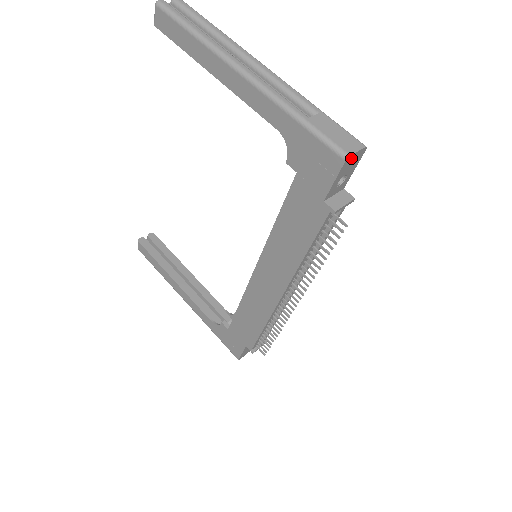
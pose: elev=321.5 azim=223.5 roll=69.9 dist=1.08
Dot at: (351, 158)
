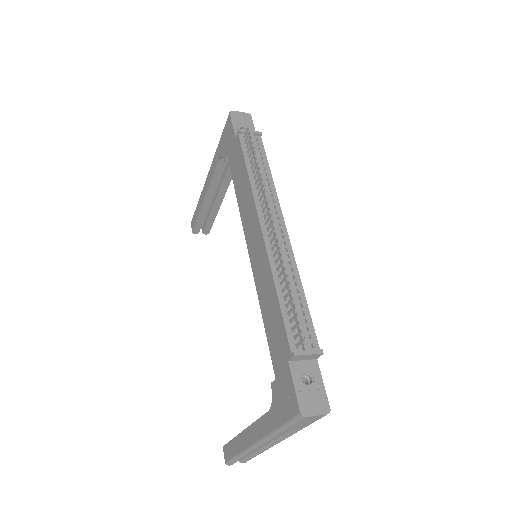
Dot at: (236, 114)
